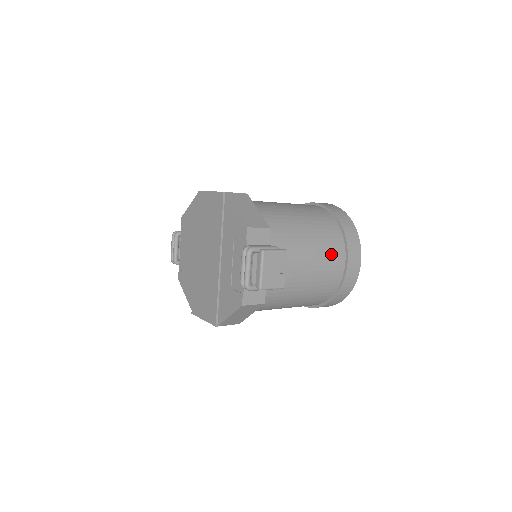
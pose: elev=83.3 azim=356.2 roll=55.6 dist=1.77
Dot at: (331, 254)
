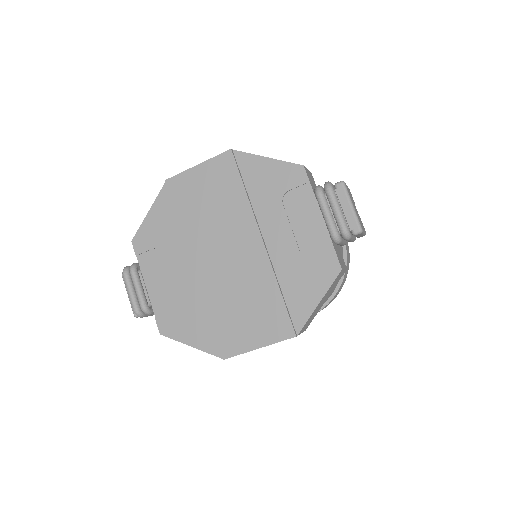
Dot at: occluded
